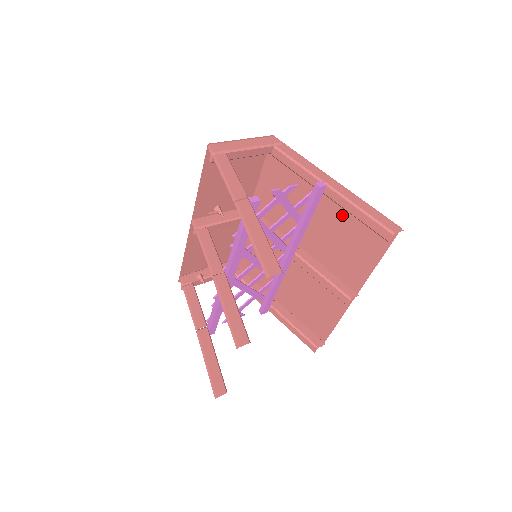
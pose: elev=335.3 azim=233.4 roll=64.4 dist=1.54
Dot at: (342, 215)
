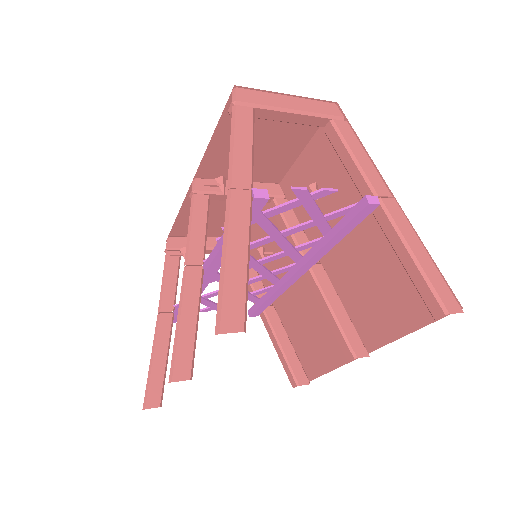
Dot at: (387, 250)
